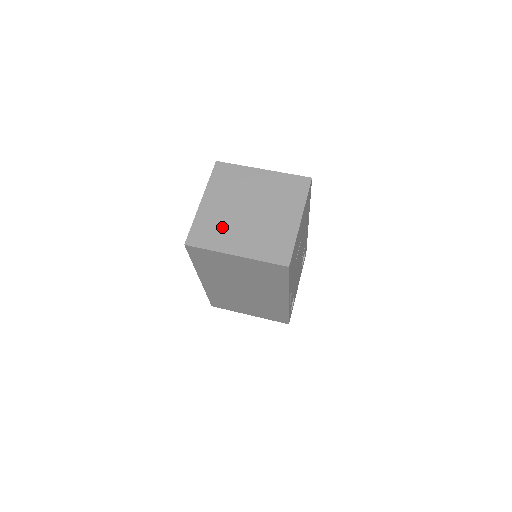
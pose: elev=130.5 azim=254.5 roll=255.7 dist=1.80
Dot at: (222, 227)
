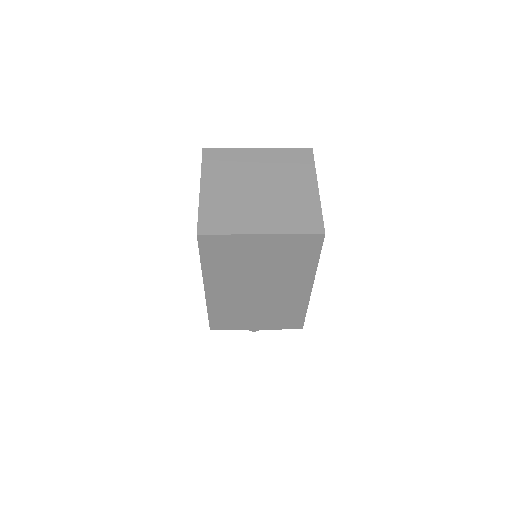
Dot at: (234, 209)
